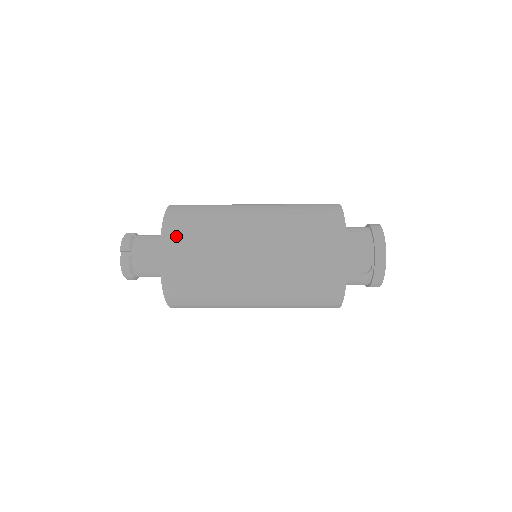
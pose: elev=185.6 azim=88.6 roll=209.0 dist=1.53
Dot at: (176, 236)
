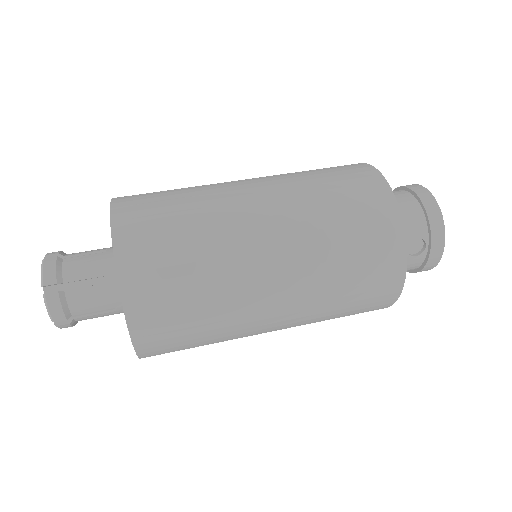
Dot at: (140, 246)
